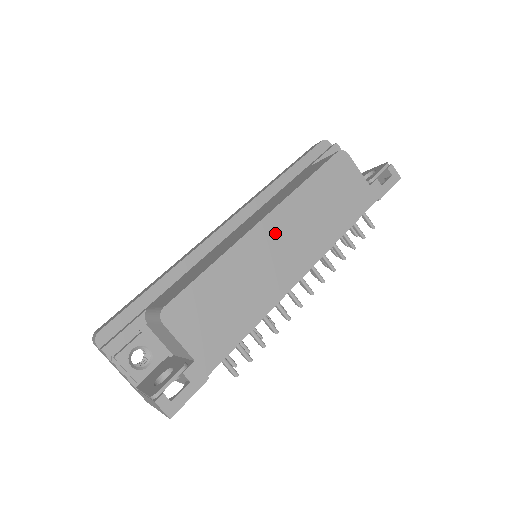
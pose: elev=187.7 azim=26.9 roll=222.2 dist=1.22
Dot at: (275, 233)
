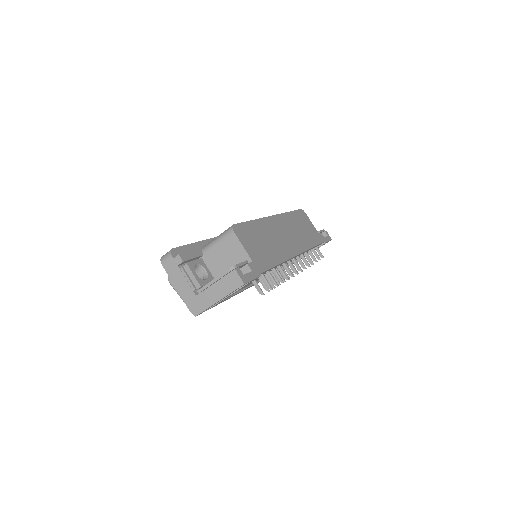
Dot at: (280, 226)
